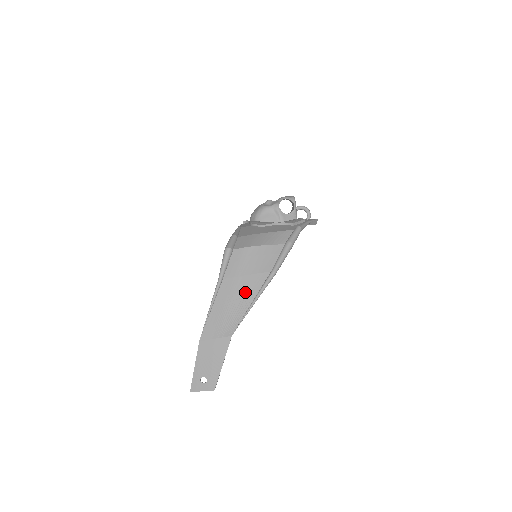
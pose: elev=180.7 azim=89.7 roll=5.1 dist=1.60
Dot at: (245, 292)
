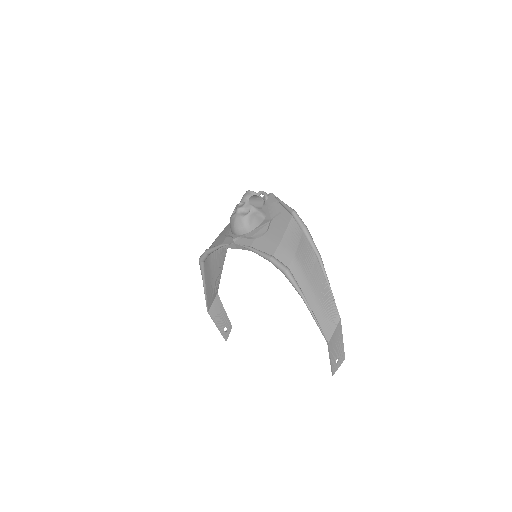
Dot at: (320, 286)
